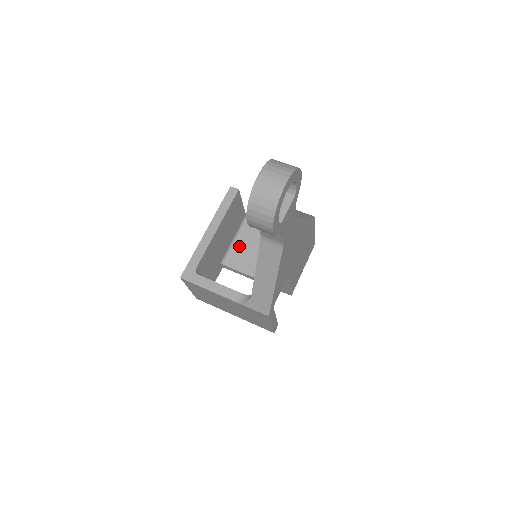
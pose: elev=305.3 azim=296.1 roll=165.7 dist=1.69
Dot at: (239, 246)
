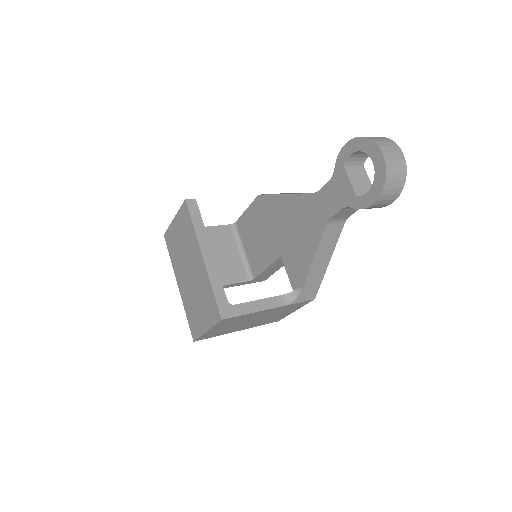
Dot at: occluded
